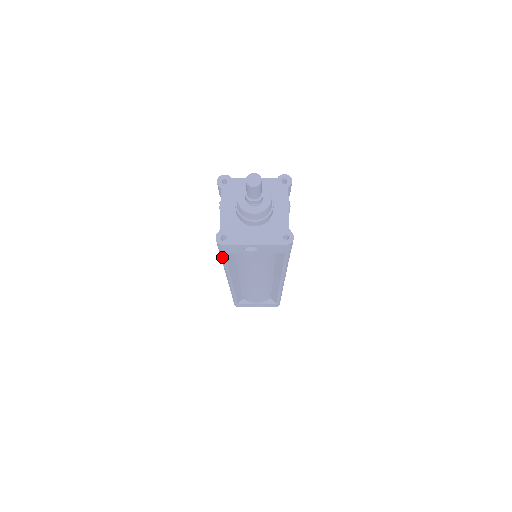
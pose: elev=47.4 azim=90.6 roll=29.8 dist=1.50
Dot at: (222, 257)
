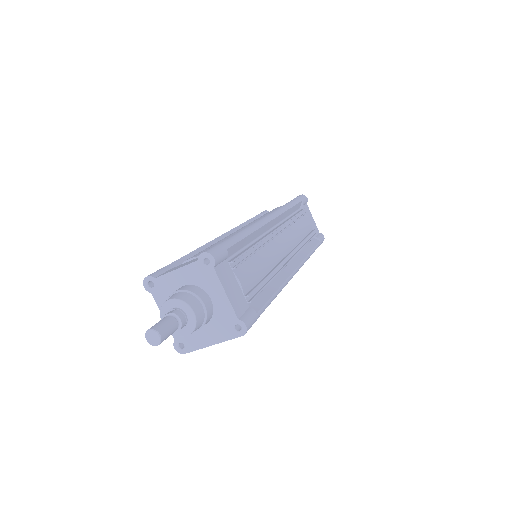
Dot at: occluded
